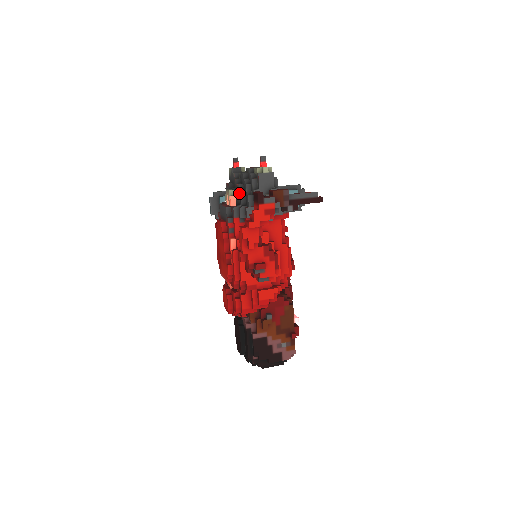
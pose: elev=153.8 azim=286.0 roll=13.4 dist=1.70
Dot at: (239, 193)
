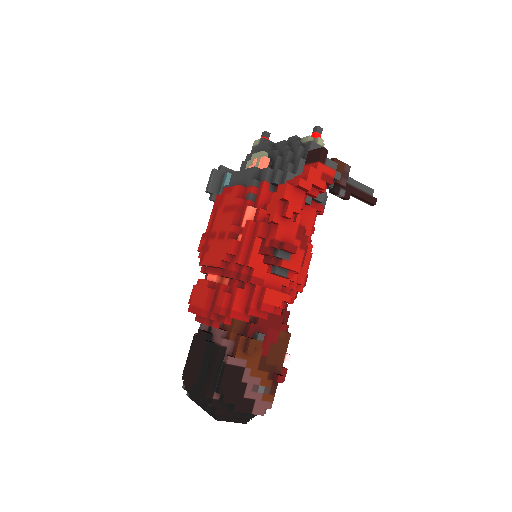
Dot at: (274, 160)
